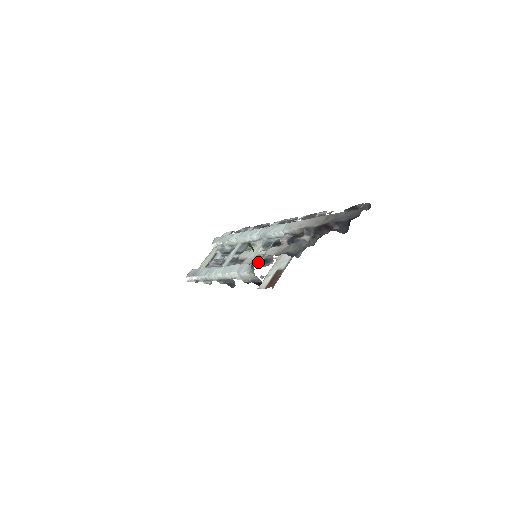
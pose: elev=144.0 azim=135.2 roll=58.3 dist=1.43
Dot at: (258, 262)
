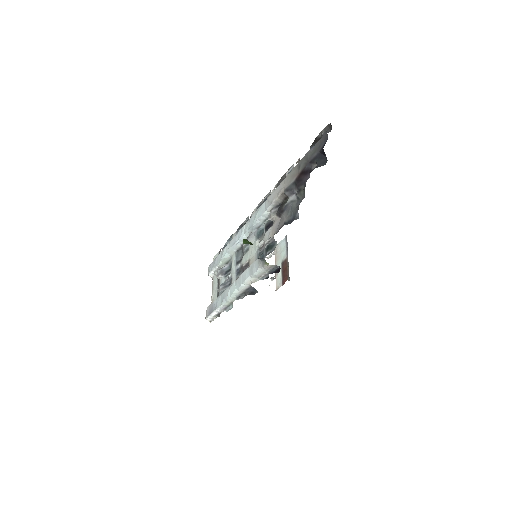
Dot at: occluded
